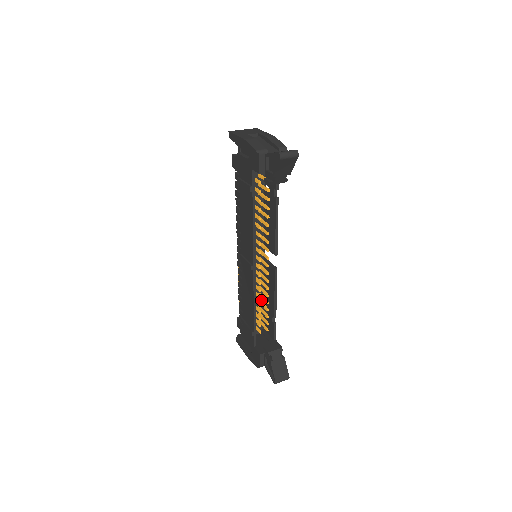
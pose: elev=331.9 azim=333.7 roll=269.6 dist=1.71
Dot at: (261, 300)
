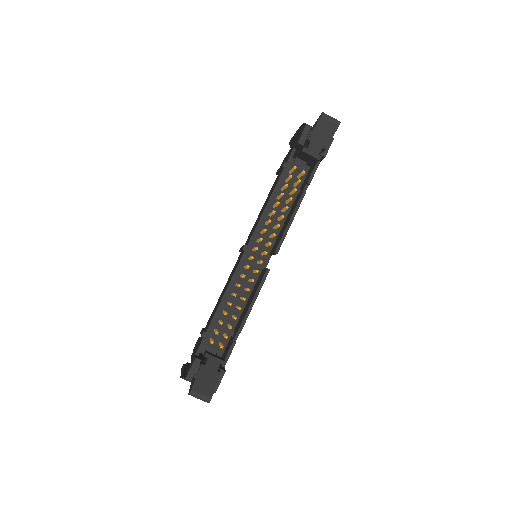
Dot at: occluded
